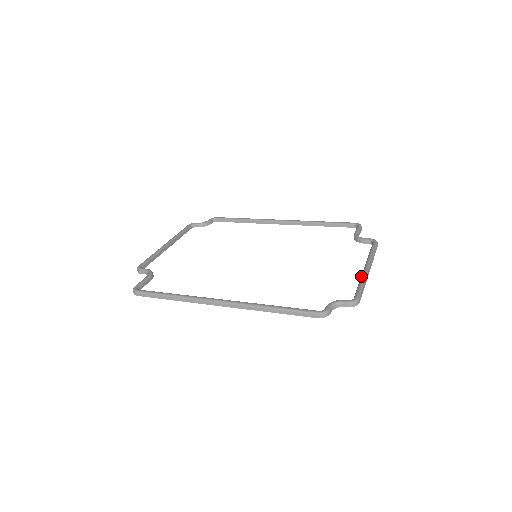
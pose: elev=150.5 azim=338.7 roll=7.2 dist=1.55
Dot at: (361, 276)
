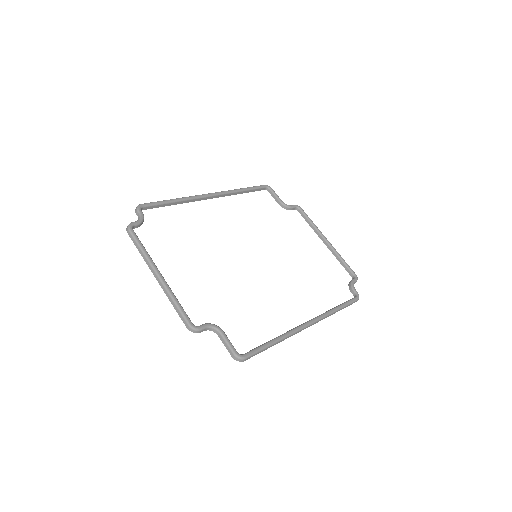
Dot at: (335, 252)
